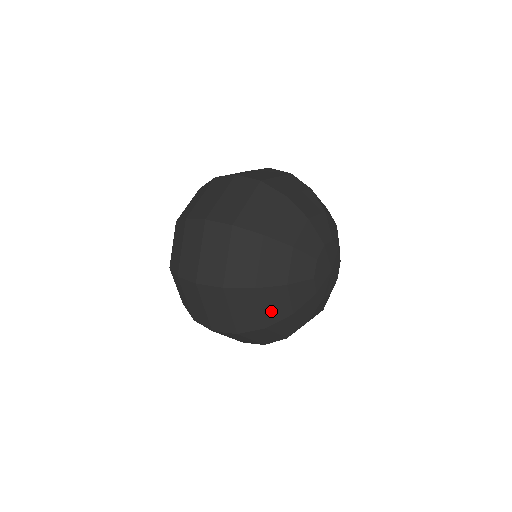
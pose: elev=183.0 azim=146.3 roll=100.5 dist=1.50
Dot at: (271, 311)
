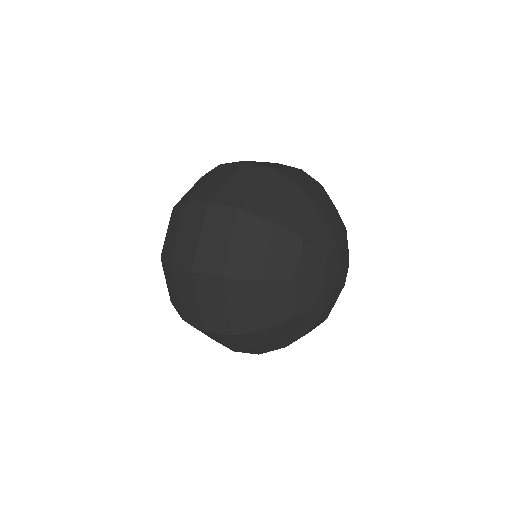
Dot at: (287, 336)
